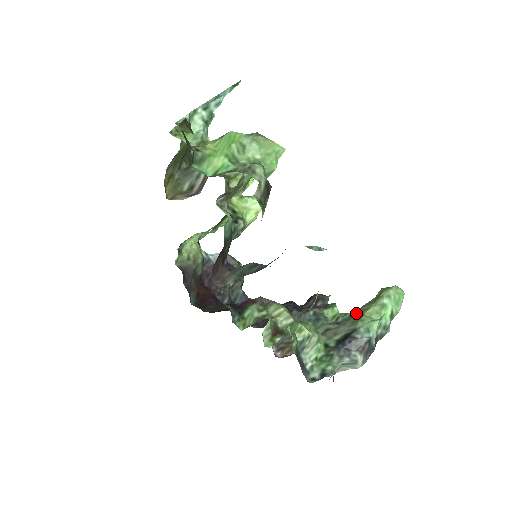
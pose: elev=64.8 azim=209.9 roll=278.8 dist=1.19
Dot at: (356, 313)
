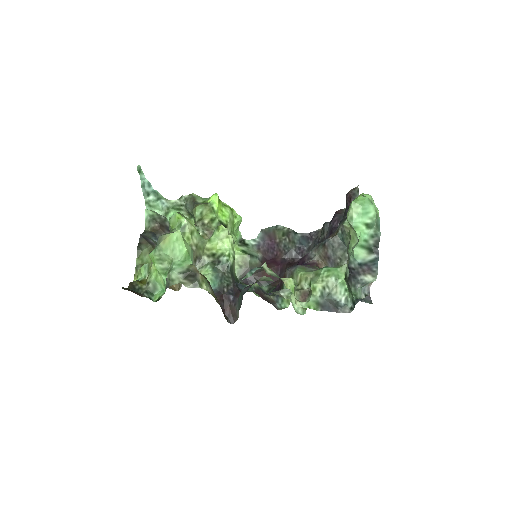
Dot at: occluded
